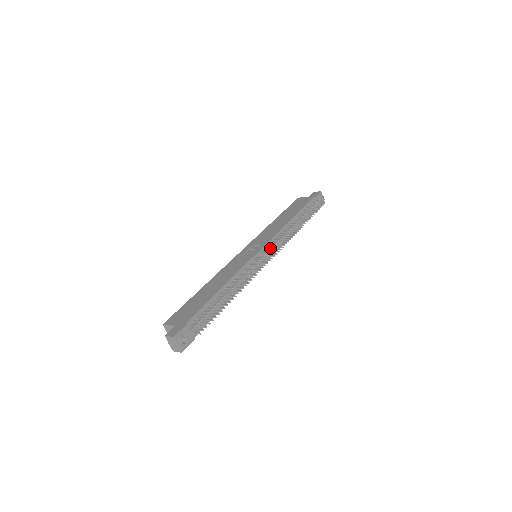
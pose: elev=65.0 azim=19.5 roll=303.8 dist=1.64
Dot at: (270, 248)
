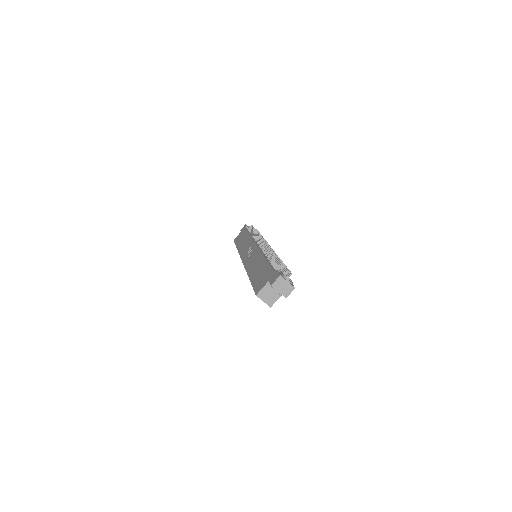
Dot at: (262, 241)
